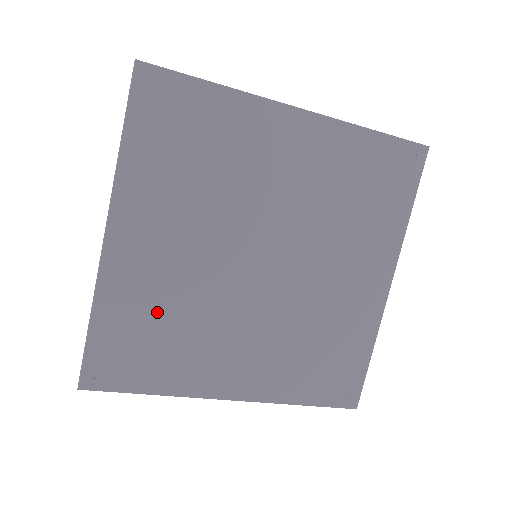
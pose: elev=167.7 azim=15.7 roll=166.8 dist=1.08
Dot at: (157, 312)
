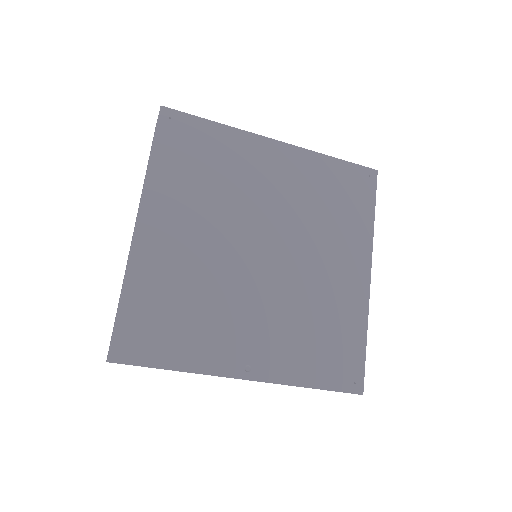
Dot at: (178, 291)
